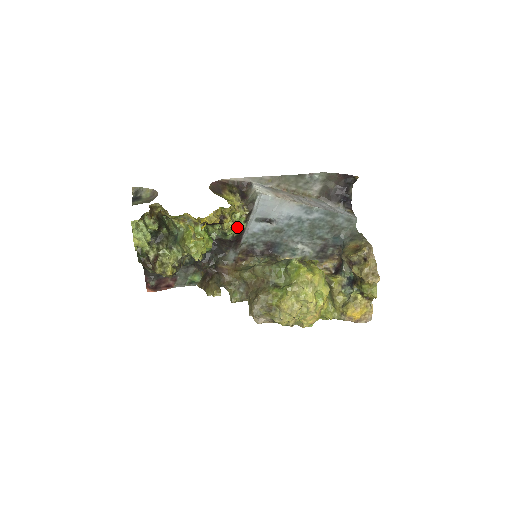
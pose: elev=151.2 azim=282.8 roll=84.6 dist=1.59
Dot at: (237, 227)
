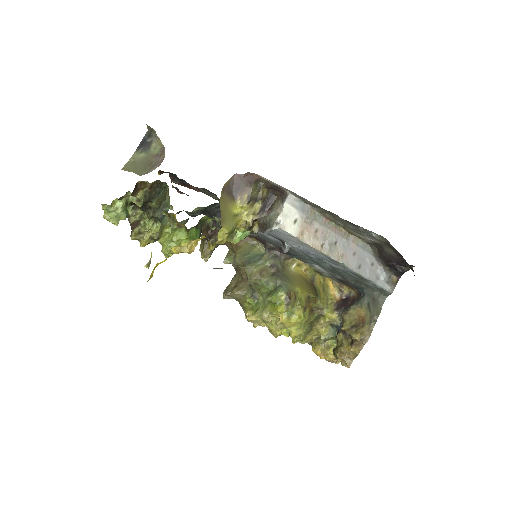
Dot at: (234, 240)
